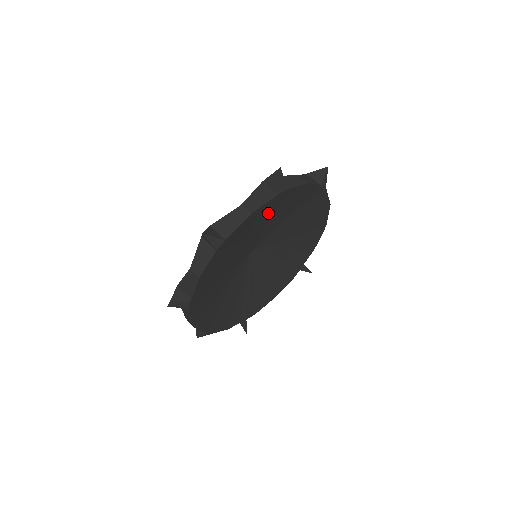
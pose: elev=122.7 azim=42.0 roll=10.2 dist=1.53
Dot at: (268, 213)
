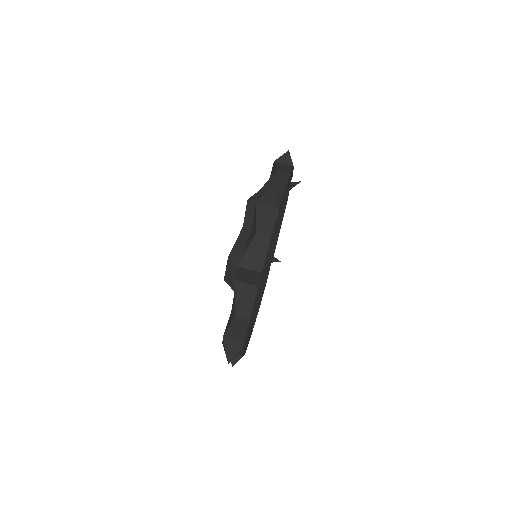
Dot at: occluded
